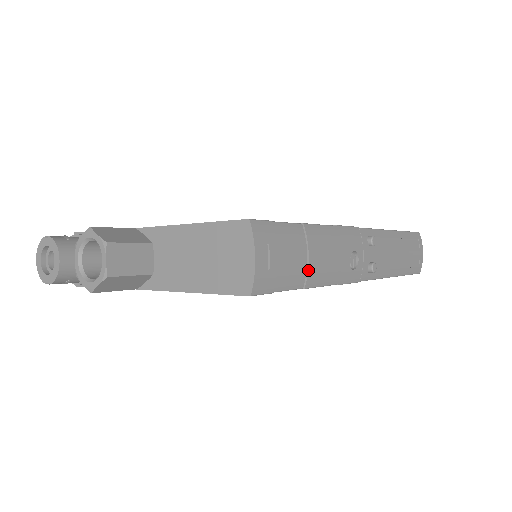
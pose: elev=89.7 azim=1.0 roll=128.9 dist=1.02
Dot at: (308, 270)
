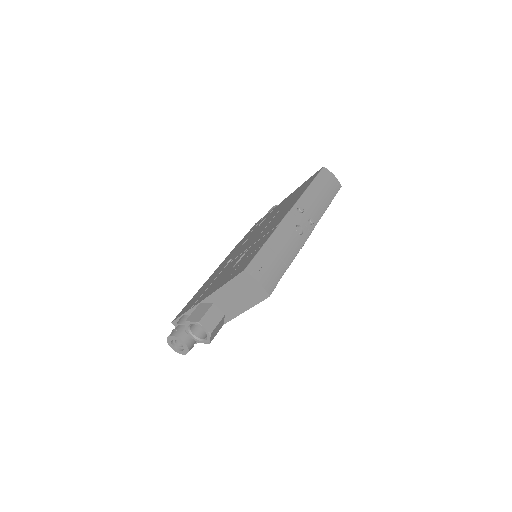
Dot at: (283, 260)
